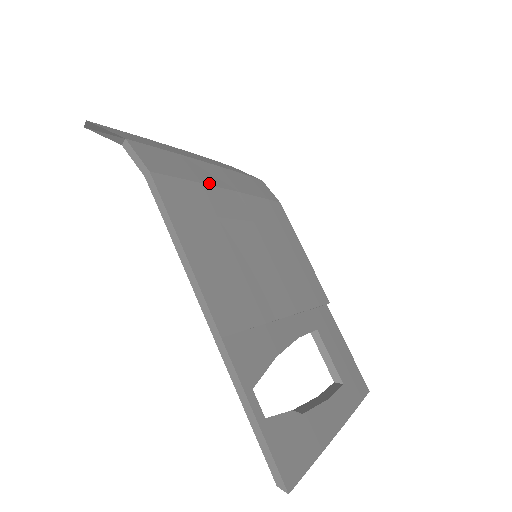
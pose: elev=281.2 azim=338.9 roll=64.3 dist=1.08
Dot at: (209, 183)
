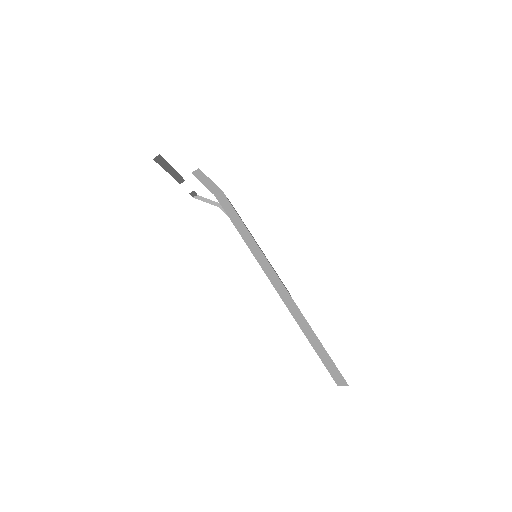
Dot at: occluded
